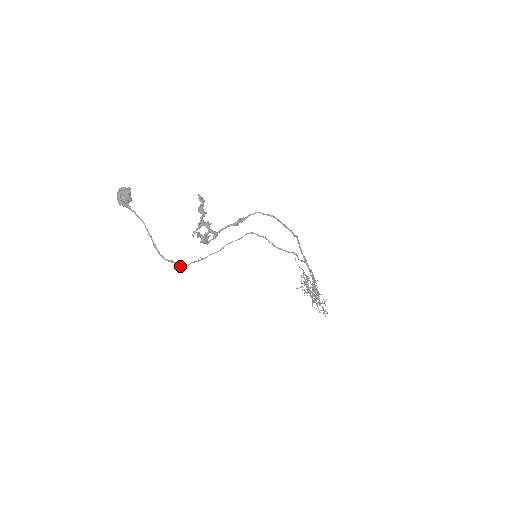
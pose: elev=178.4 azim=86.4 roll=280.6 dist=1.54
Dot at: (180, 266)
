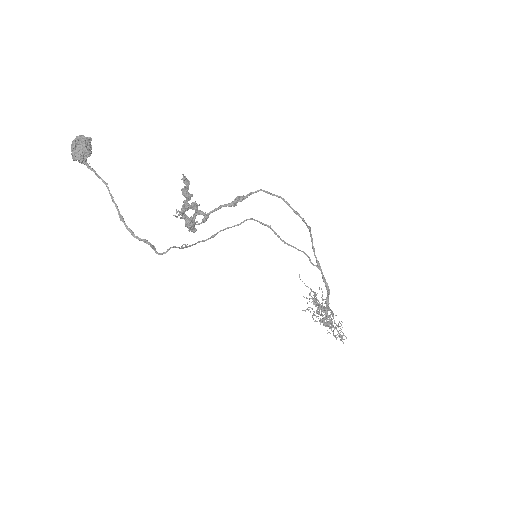
Dot at: occluded
